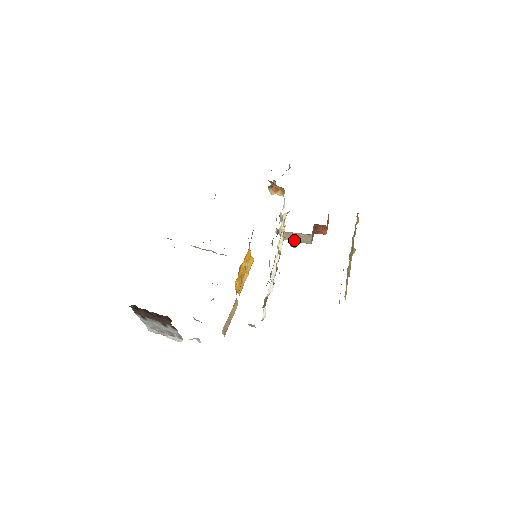
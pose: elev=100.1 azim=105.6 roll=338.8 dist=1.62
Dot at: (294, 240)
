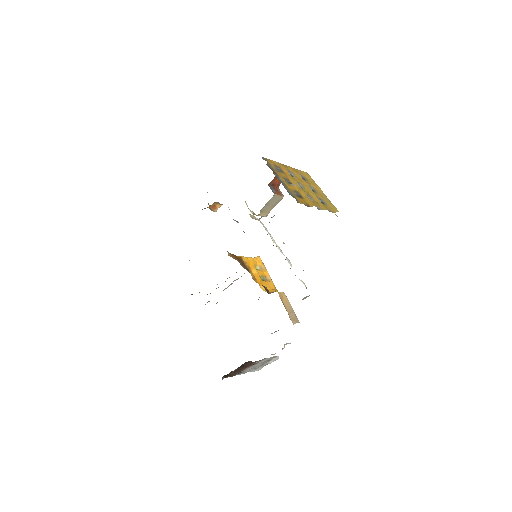
Dot at: (272, 208)
